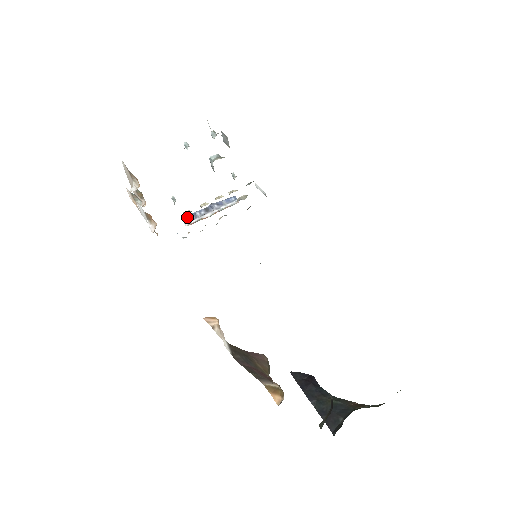
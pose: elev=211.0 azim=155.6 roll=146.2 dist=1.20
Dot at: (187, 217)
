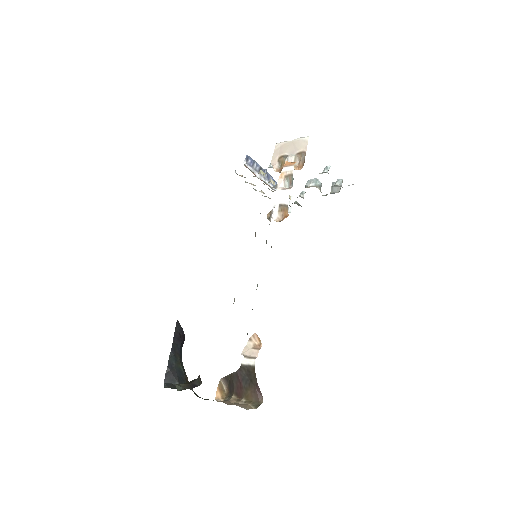
Dot at: (250, 158)
